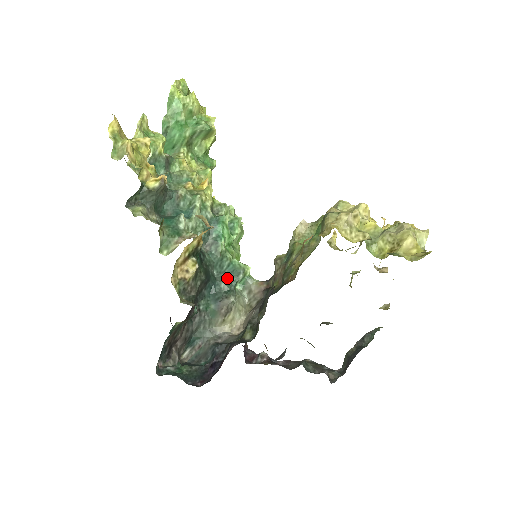
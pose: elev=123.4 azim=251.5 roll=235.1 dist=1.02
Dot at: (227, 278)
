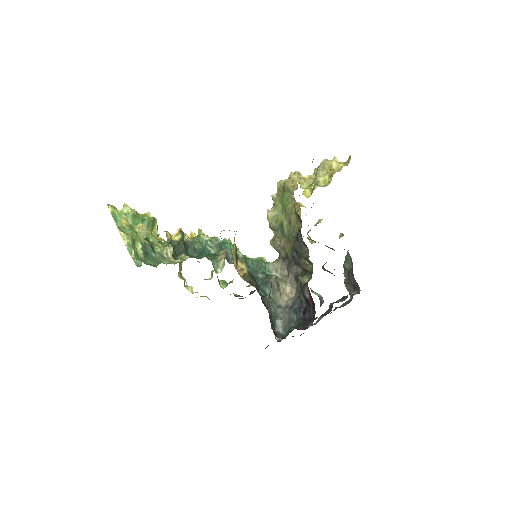
Dot at: (258, 271)
